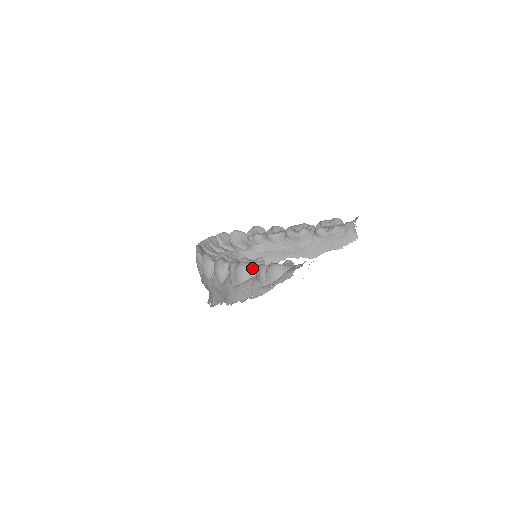
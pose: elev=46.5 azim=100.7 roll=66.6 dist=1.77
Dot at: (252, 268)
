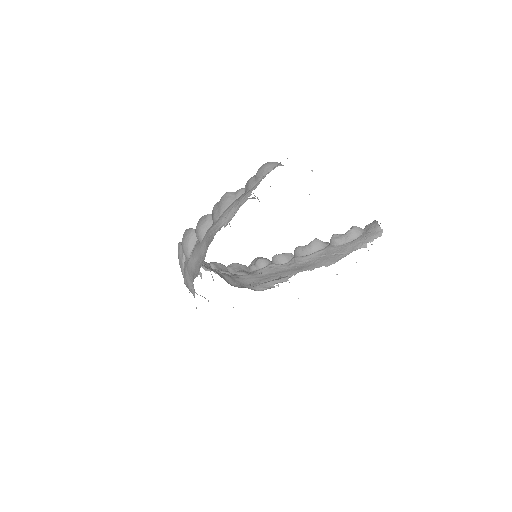
Dot at: (240, 190)
